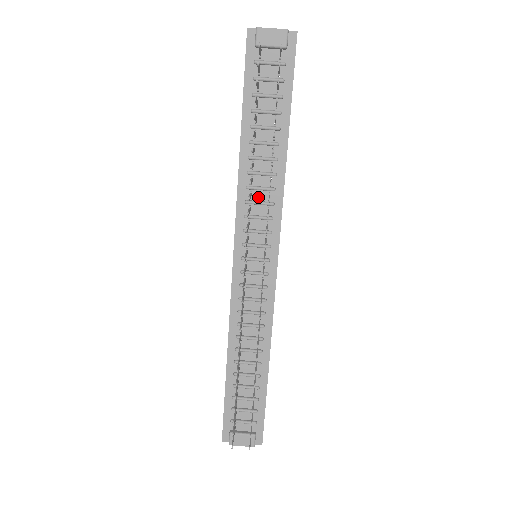
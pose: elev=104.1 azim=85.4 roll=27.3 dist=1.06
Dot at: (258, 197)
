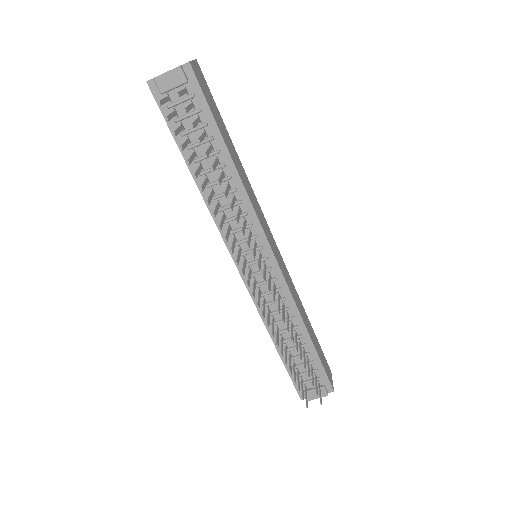
Dot at: (231, 214)
